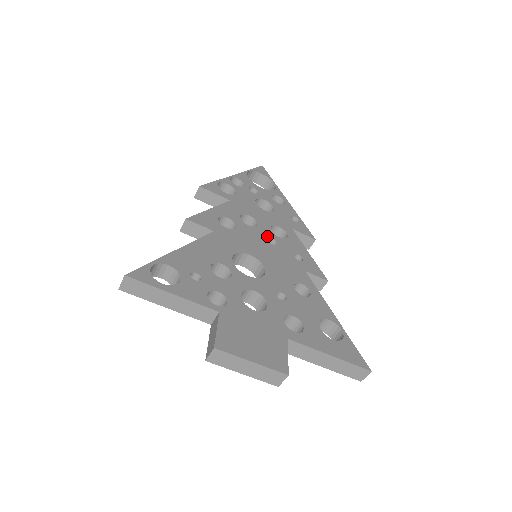
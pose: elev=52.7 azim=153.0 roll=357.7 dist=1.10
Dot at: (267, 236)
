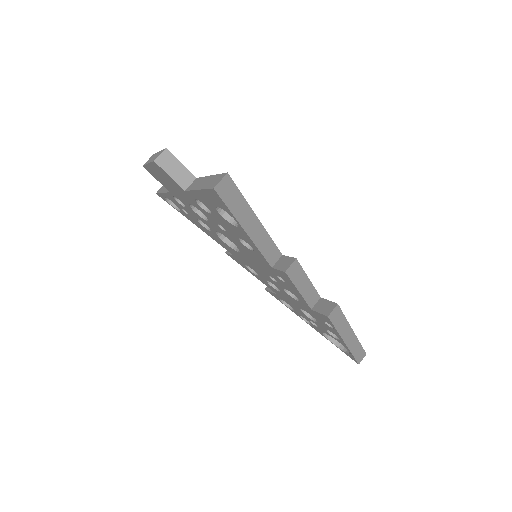
Dot at: occluded
